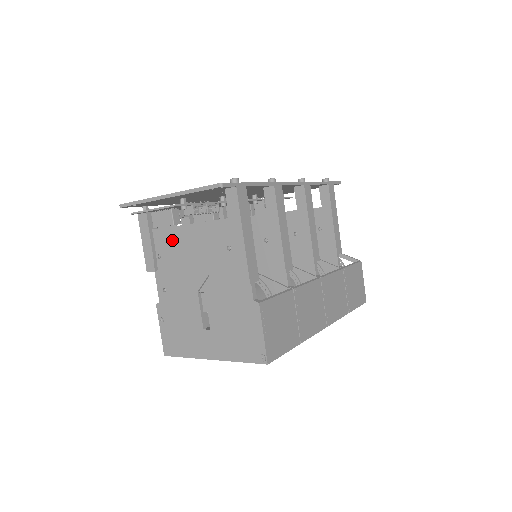
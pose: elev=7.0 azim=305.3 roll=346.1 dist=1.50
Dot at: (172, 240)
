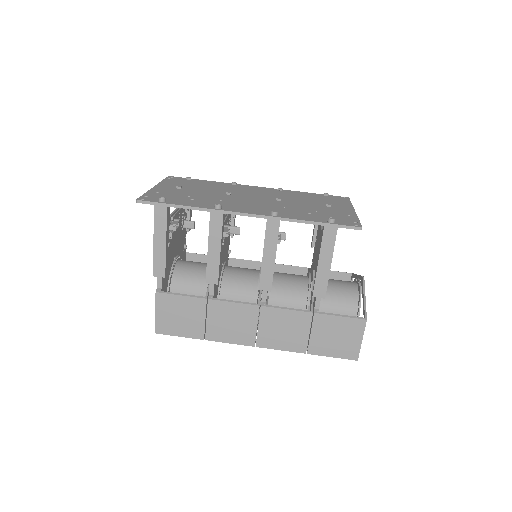
Dot at: occluded
